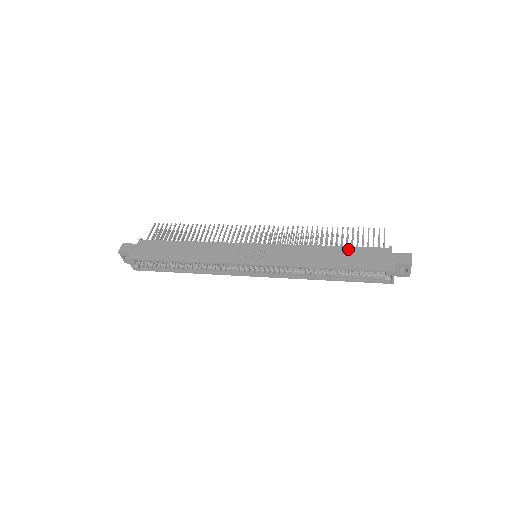
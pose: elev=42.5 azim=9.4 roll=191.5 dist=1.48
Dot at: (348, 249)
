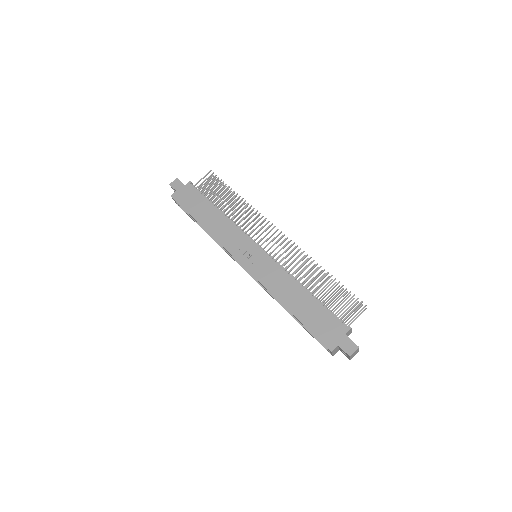
Dot at: (317, 305)
